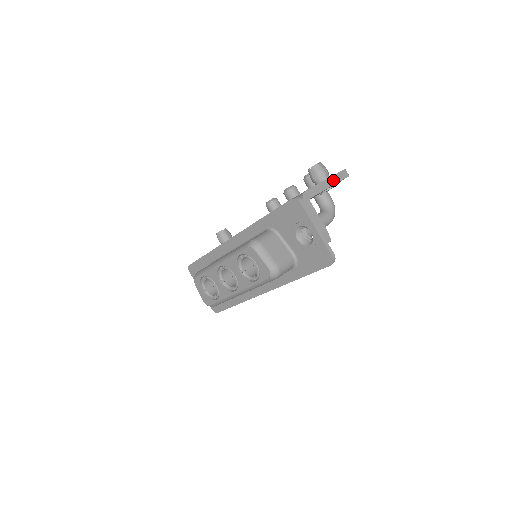
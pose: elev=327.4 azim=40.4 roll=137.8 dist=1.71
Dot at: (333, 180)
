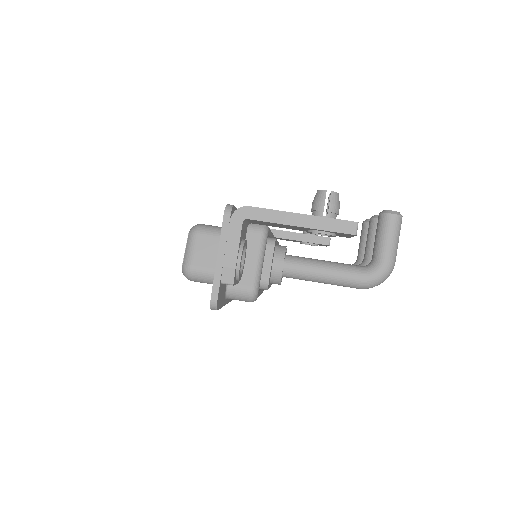
Dot at: (315, 222)
